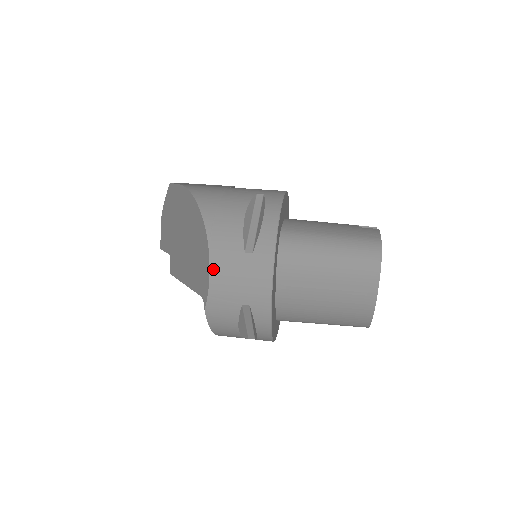
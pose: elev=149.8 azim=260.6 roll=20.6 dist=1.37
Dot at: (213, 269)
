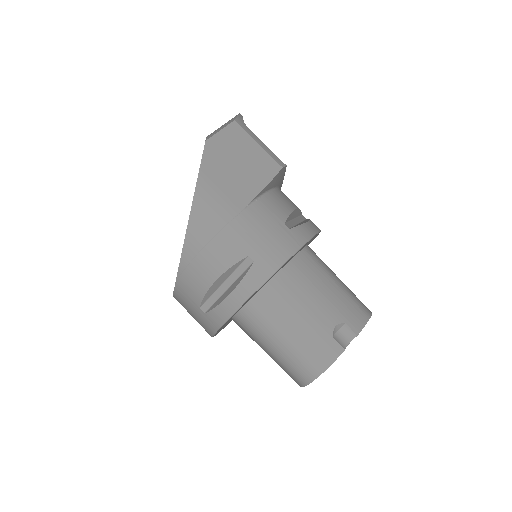
Dot at: (176, 294)
